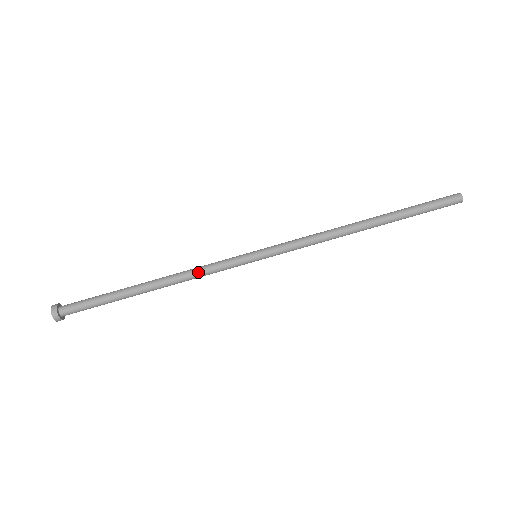
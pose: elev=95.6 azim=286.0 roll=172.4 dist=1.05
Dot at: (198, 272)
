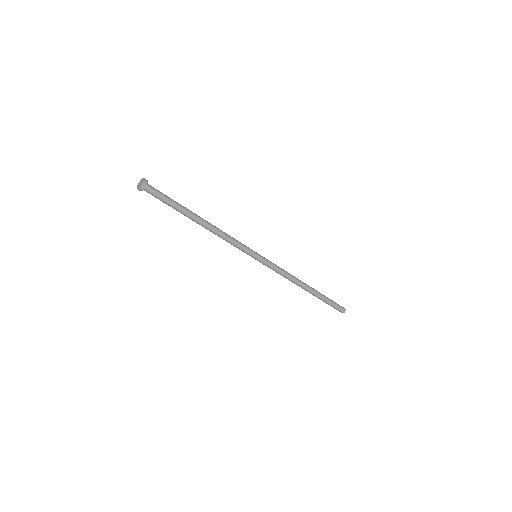
Dot at: occluded
